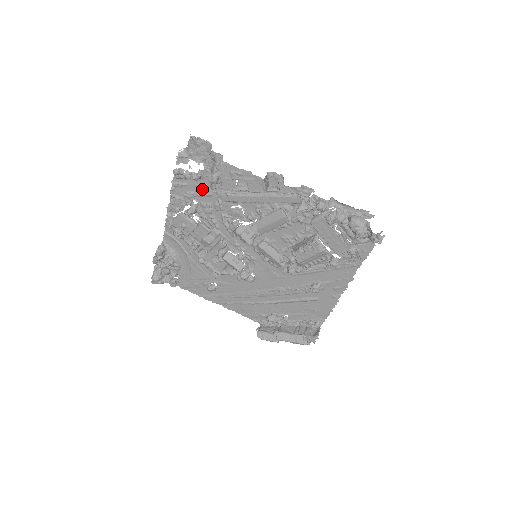
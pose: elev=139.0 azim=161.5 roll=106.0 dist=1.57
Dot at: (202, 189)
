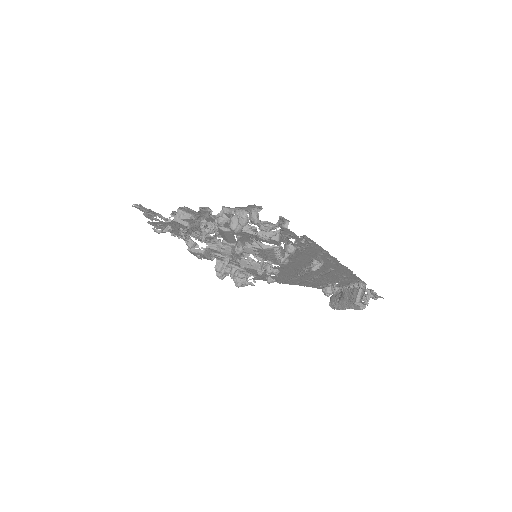
Dot at: occluded
